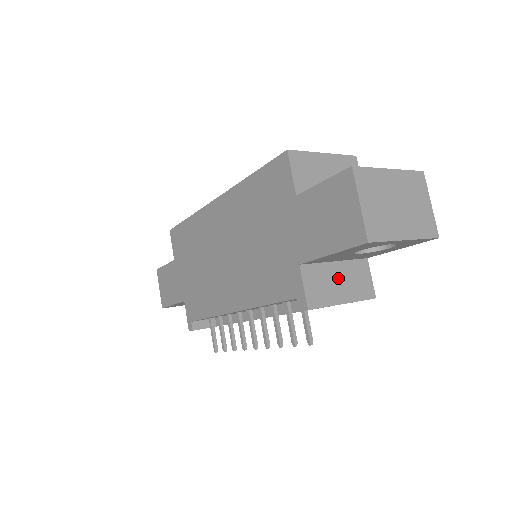
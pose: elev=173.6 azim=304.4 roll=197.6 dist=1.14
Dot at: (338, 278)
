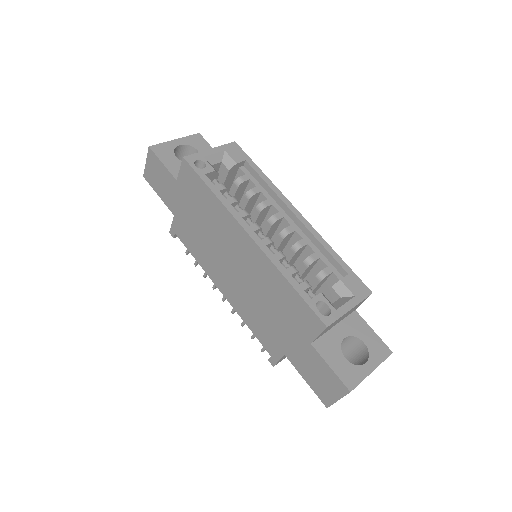
Dot at: occluded
